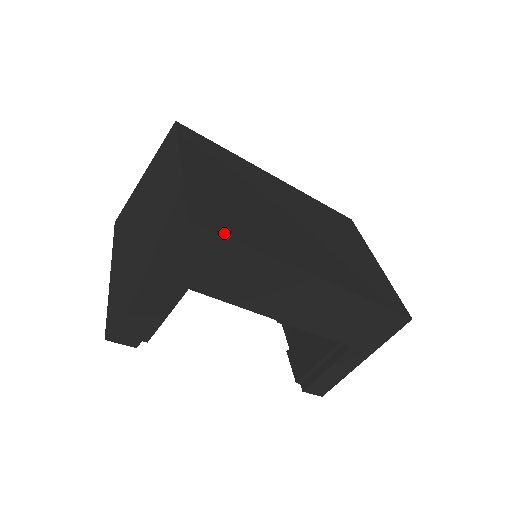
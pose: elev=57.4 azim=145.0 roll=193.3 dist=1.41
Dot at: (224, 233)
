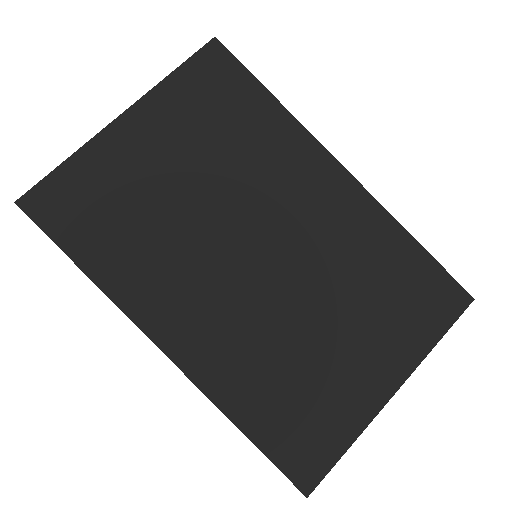
Dot at: (54, 234)
